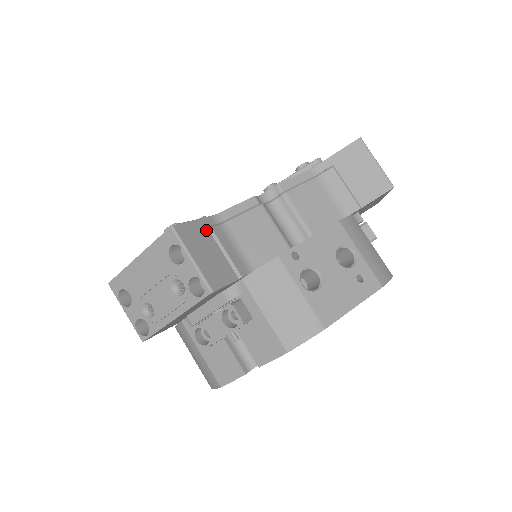
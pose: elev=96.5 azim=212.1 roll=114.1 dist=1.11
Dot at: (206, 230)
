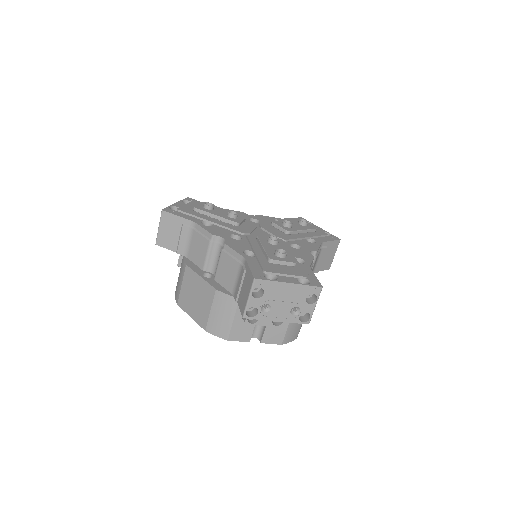
Dot at: occluded
